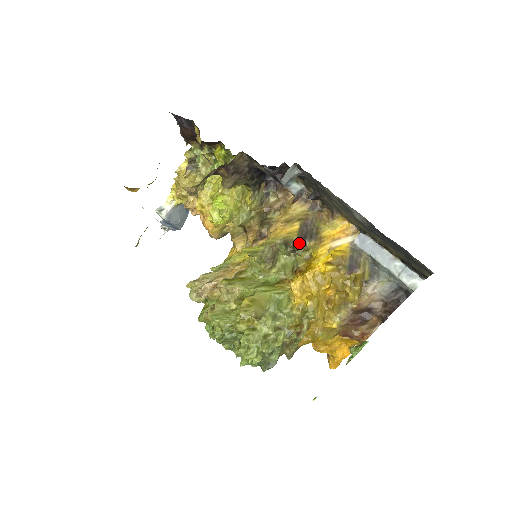
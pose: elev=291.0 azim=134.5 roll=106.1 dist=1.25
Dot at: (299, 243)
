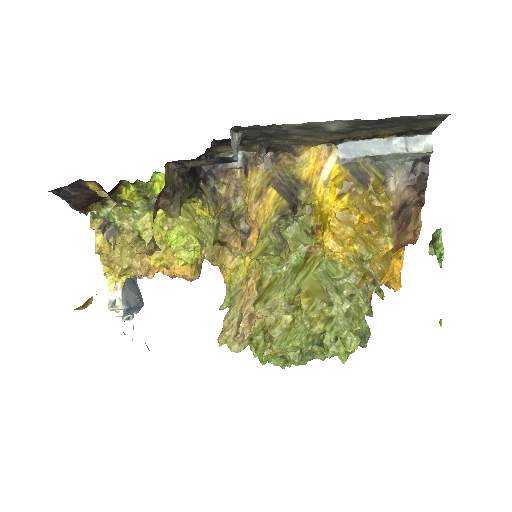
Dot at: (293, 204)
